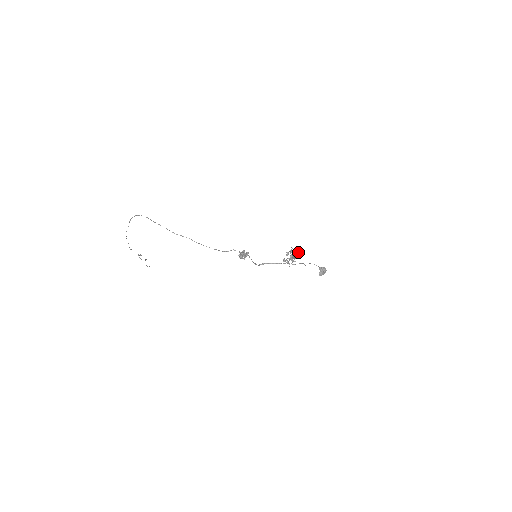
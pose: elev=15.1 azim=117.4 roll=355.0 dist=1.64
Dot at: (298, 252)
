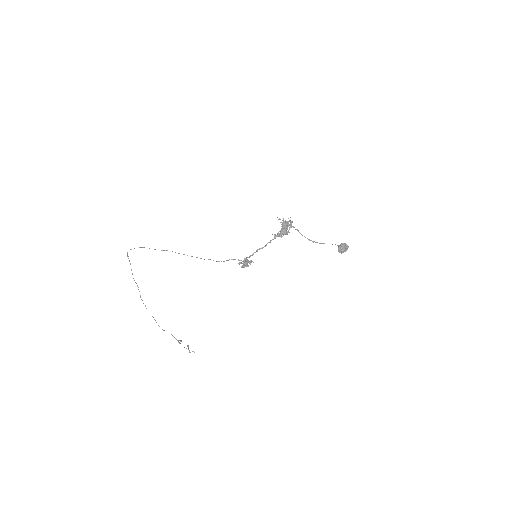
Dot at: (288, 221)
